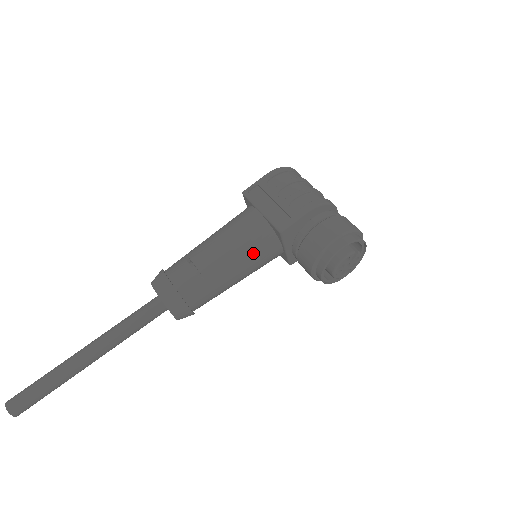
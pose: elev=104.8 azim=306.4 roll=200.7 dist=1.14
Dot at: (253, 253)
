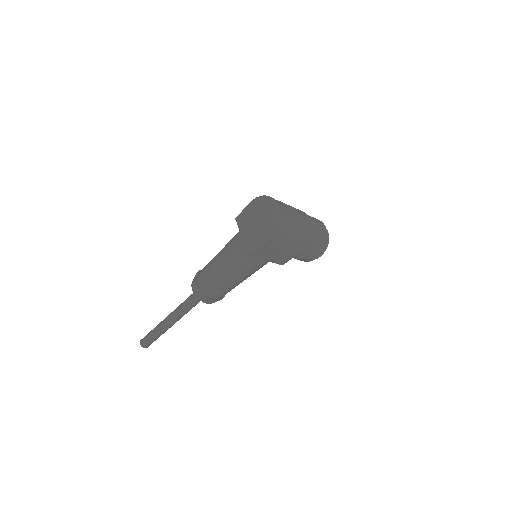
Dot at: occluded
